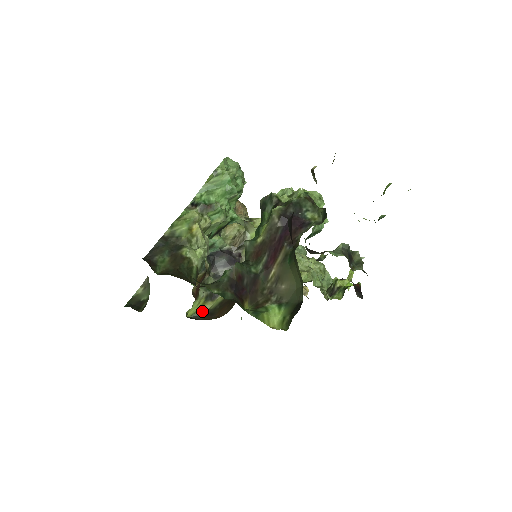
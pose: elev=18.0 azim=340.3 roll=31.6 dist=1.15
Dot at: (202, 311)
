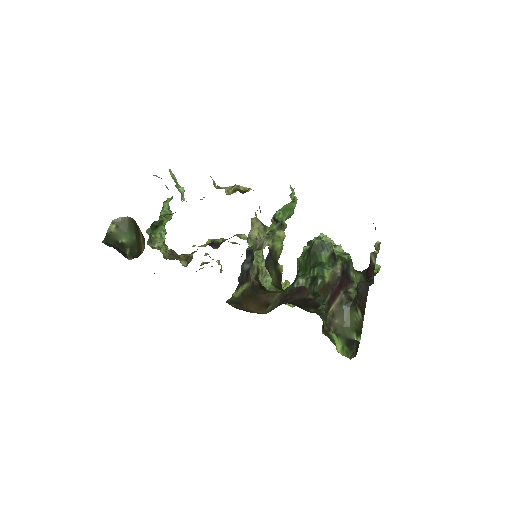
Dot at: (232, 298)
